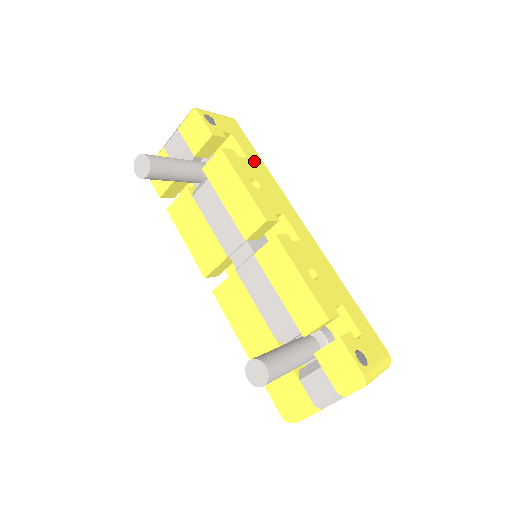
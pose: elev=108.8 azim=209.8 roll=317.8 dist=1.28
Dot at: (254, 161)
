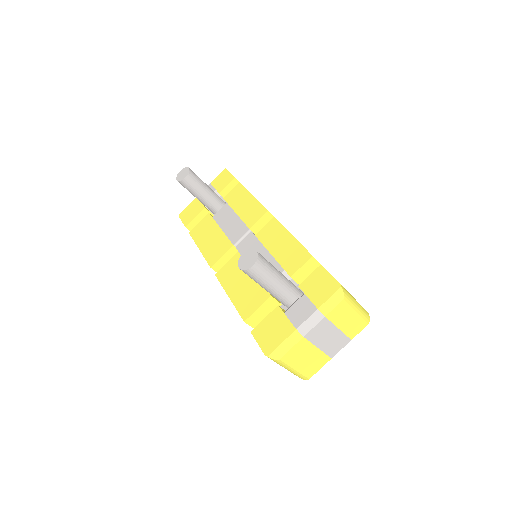
Dot at: occluded
